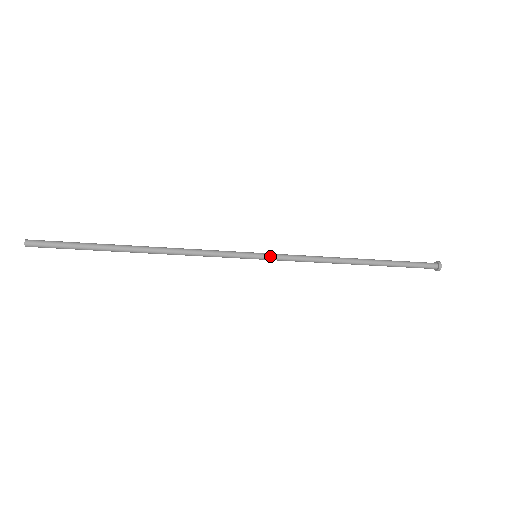
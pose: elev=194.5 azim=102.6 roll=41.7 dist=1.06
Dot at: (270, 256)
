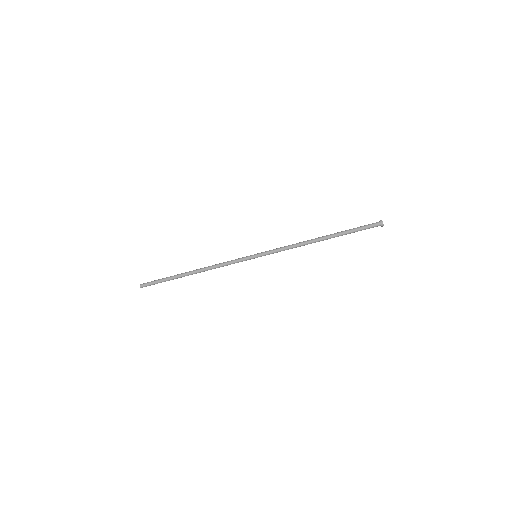
Dot at: (263, 253)
